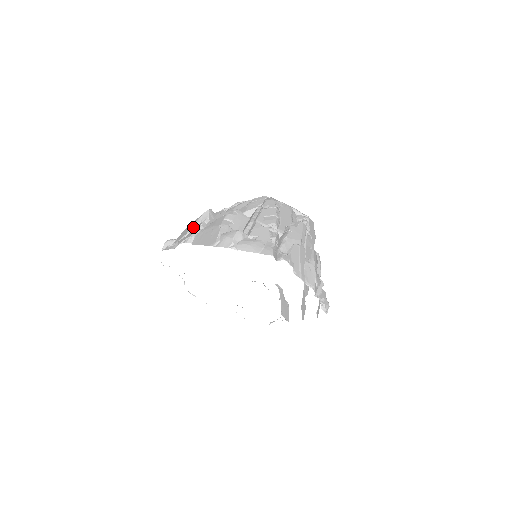
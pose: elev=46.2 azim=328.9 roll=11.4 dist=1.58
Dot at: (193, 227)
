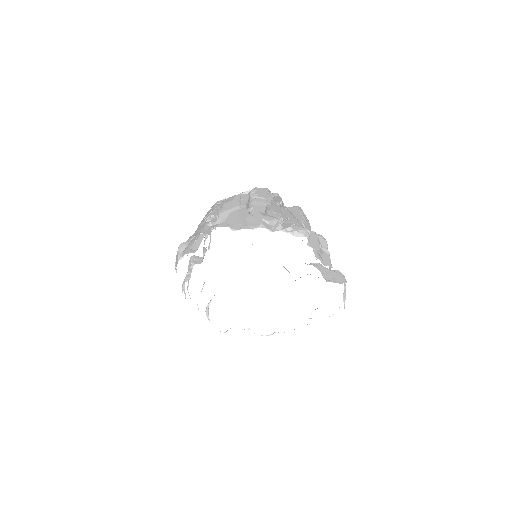
Dot at: occluded
